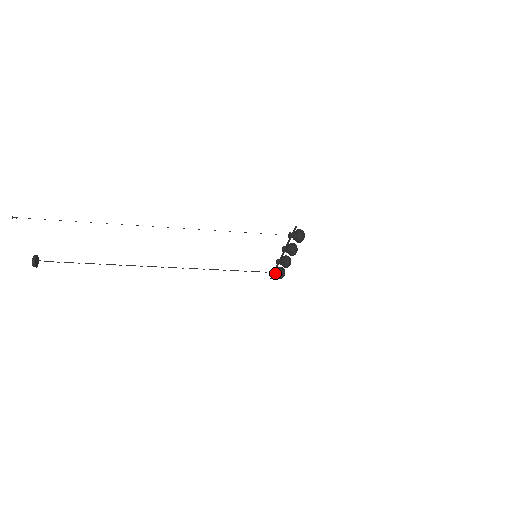
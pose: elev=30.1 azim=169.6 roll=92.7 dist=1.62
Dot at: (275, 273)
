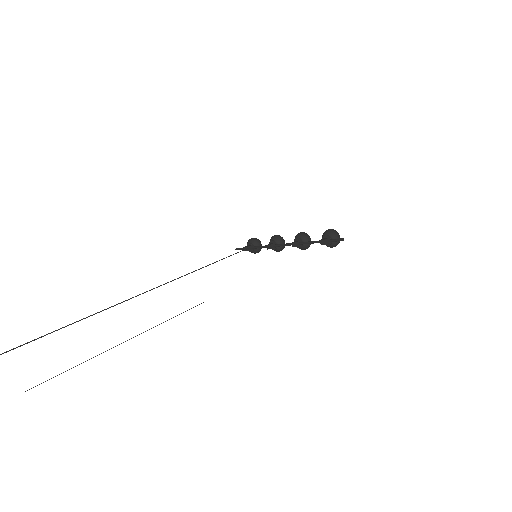
Dot at: (251, 249)
